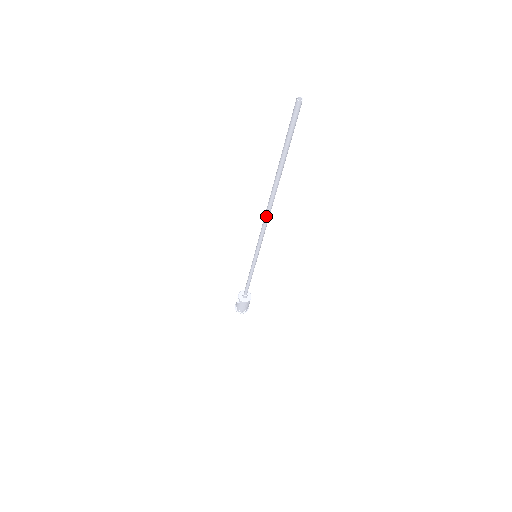
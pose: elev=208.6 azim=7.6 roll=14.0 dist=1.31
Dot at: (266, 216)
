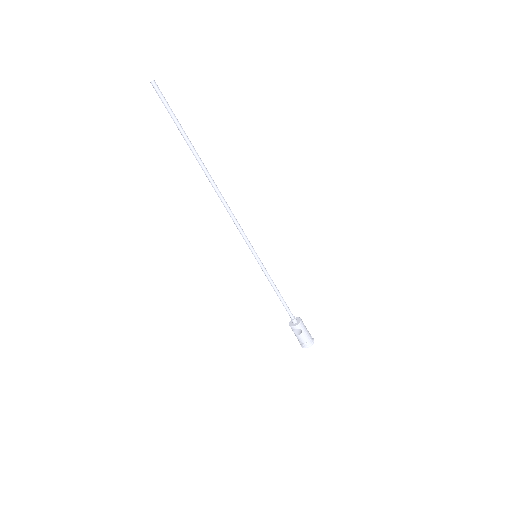
Dot at: (223, 200)
